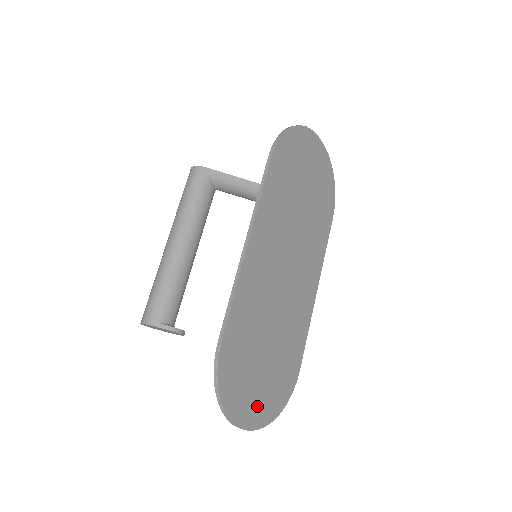
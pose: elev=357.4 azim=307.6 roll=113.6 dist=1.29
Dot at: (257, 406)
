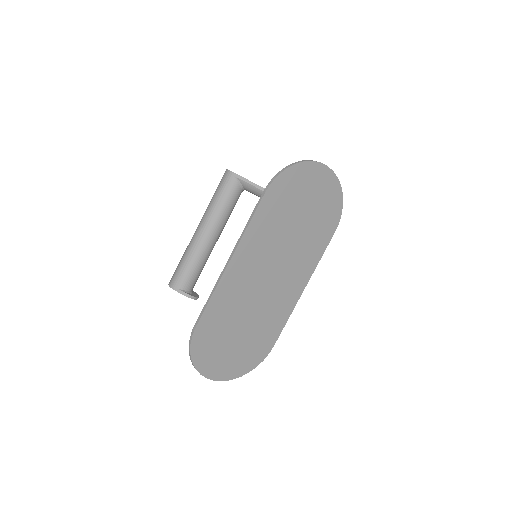
Dot at: (226, 367)
